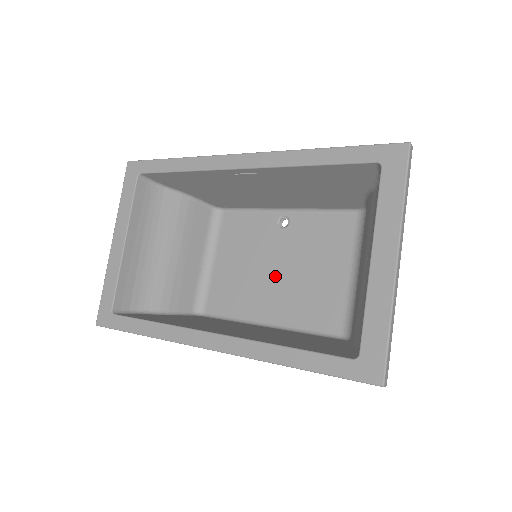
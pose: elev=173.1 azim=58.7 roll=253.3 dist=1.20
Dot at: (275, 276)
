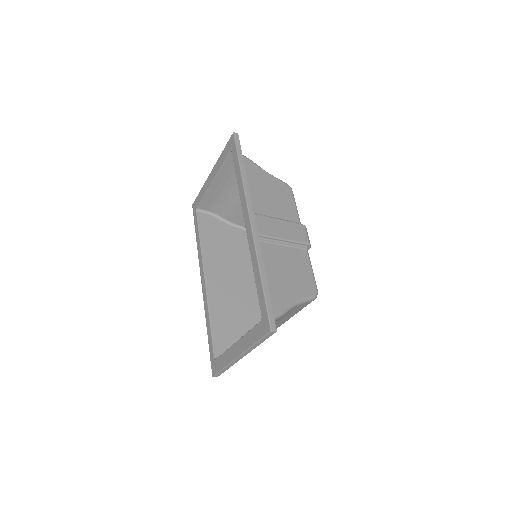
Dot at: occluded
